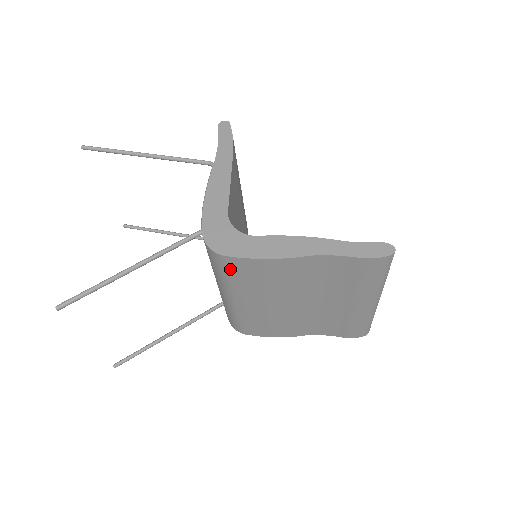
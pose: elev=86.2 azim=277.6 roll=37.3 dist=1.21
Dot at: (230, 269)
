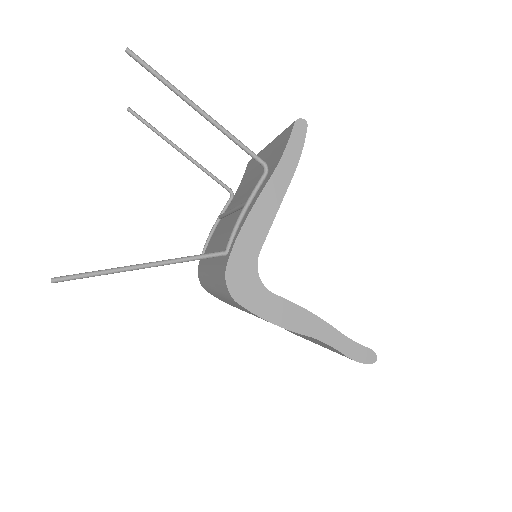
Dot at: (234, 302)
